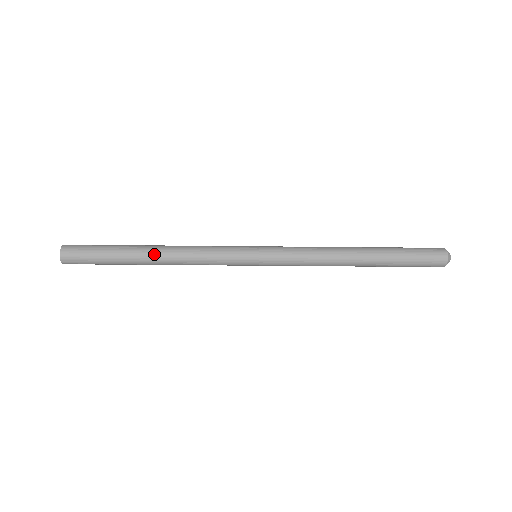
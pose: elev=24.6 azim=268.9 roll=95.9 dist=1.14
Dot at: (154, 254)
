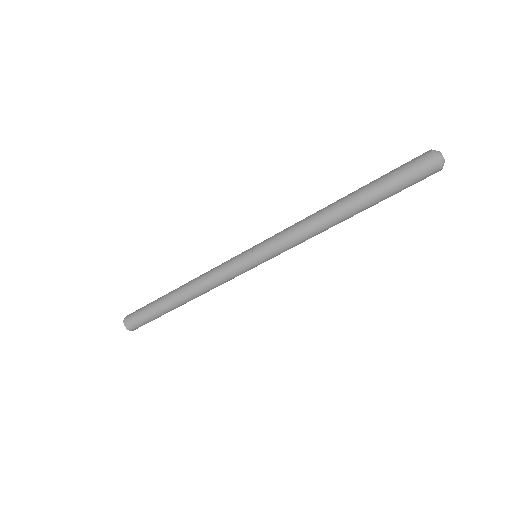
Dot at: (179, 289)
